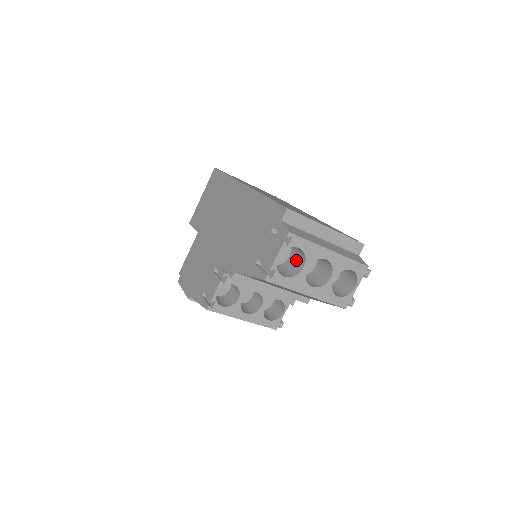
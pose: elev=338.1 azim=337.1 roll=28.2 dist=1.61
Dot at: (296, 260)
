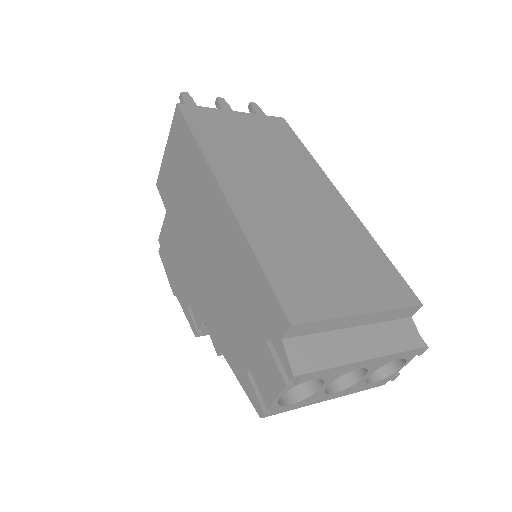
Dot at: occluded
